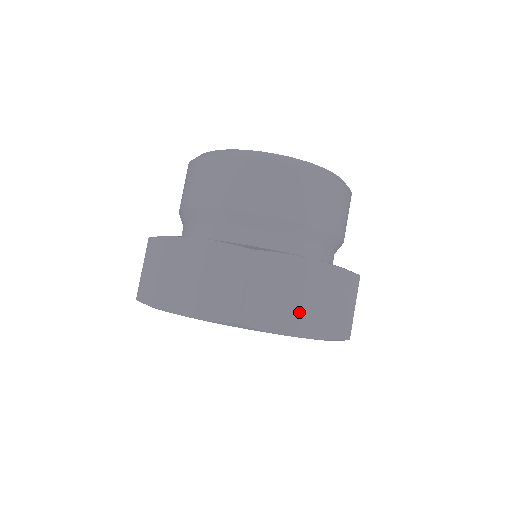
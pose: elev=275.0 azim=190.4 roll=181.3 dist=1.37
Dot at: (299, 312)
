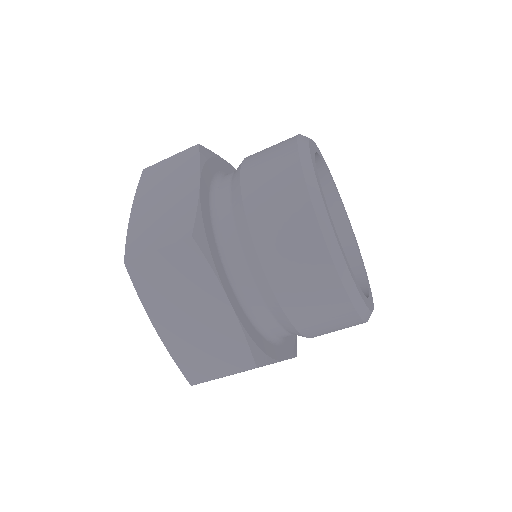
Dot at: (176, 318)
